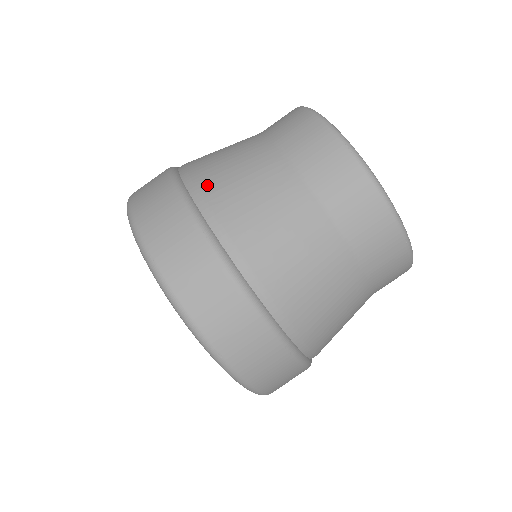
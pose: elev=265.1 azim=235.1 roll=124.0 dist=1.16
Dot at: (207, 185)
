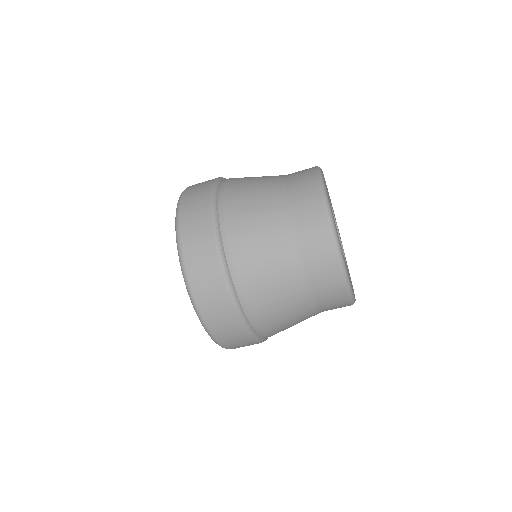
Dot at: (232, 184)
